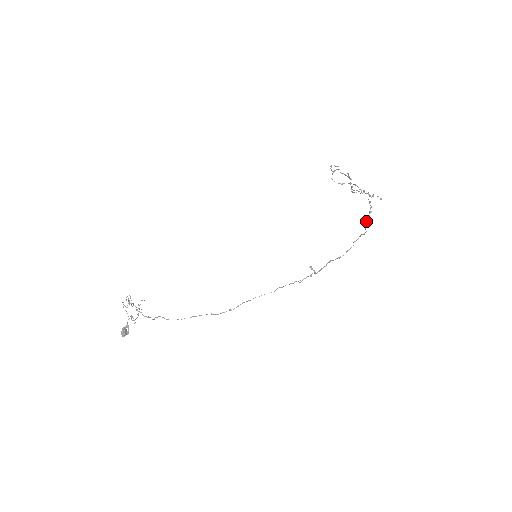
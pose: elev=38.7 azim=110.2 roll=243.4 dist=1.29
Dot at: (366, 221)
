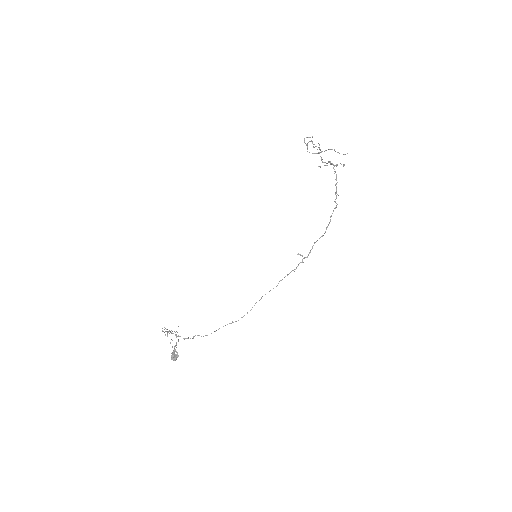
Dot at: occluded
